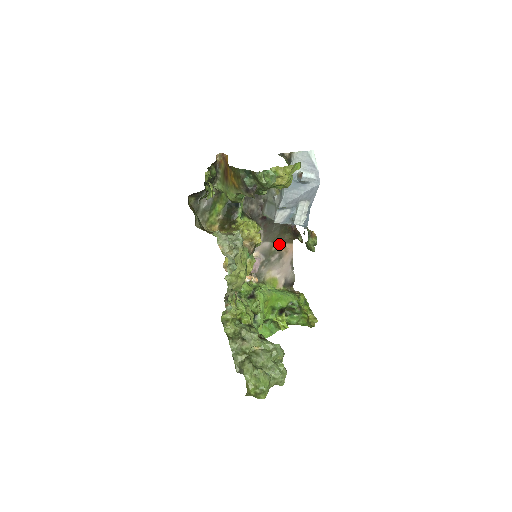
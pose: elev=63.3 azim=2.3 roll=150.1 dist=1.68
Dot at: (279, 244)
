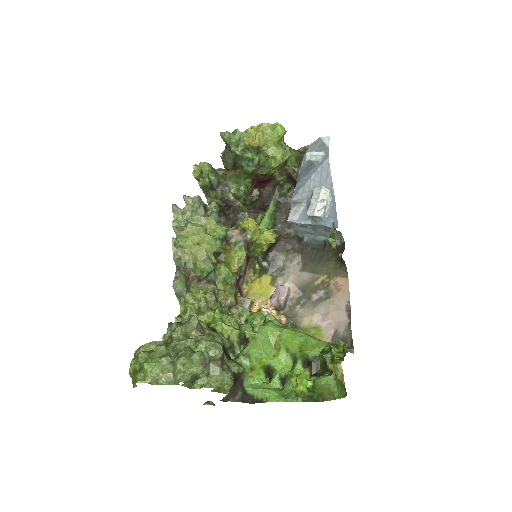
Dot at: (326, 278)
